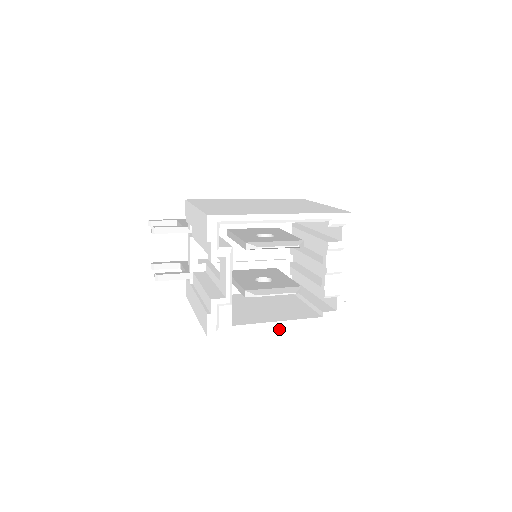
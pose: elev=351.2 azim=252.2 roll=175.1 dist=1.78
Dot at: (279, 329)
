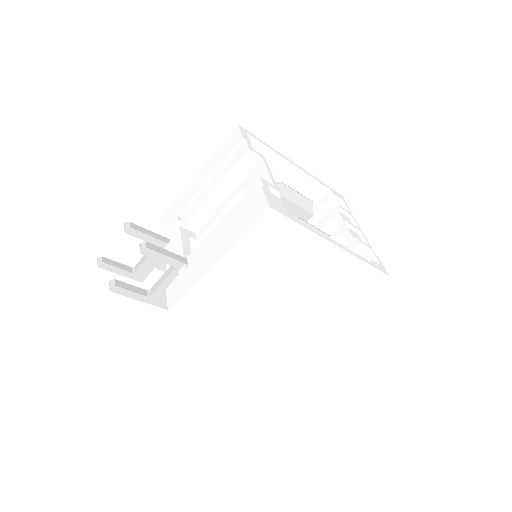
Dot at: (336, 244)
